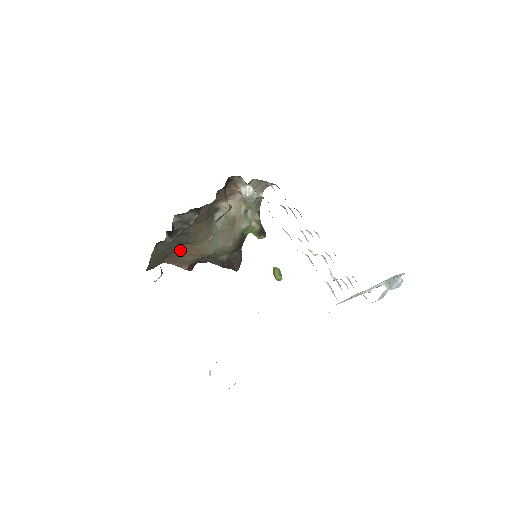
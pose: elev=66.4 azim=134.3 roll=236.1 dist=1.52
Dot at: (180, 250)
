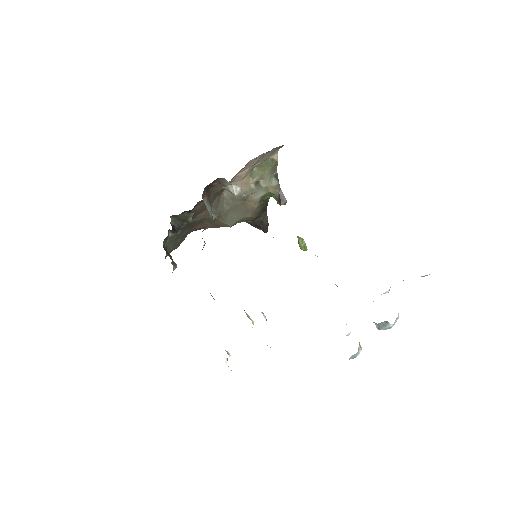
Dot at: (199, 225)
